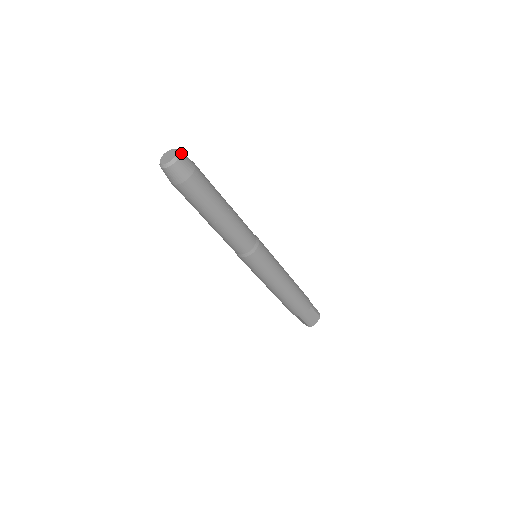
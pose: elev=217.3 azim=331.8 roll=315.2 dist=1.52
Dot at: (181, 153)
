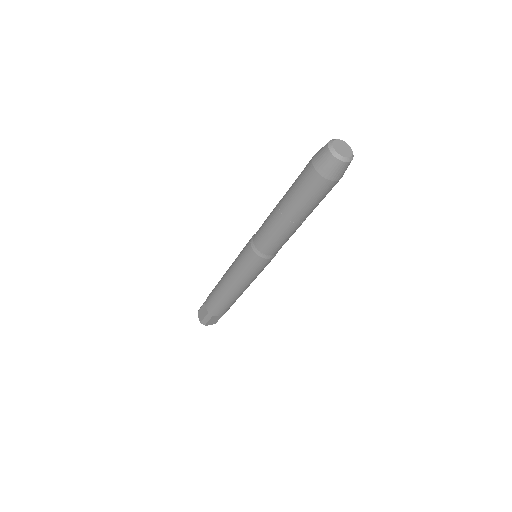
Dot at: occluded
